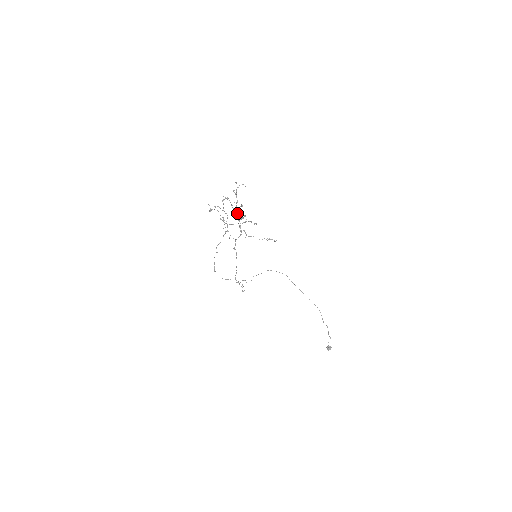
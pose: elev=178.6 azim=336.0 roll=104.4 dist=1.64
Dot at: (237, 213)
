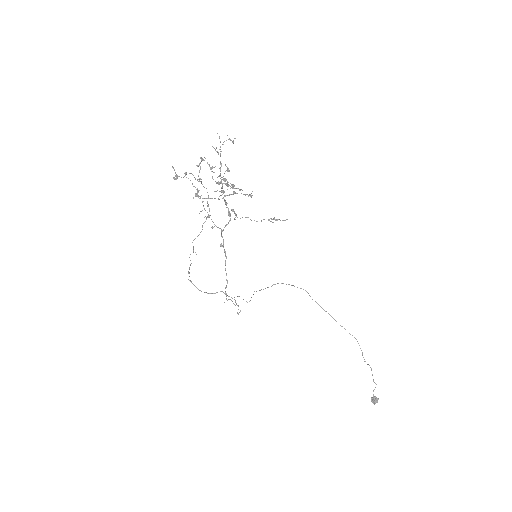
Dot at: occluded
